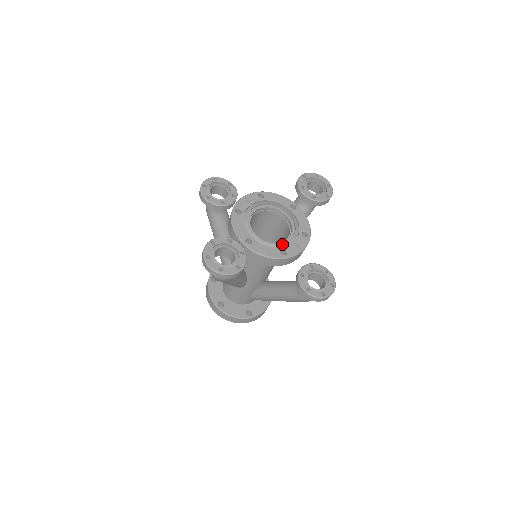
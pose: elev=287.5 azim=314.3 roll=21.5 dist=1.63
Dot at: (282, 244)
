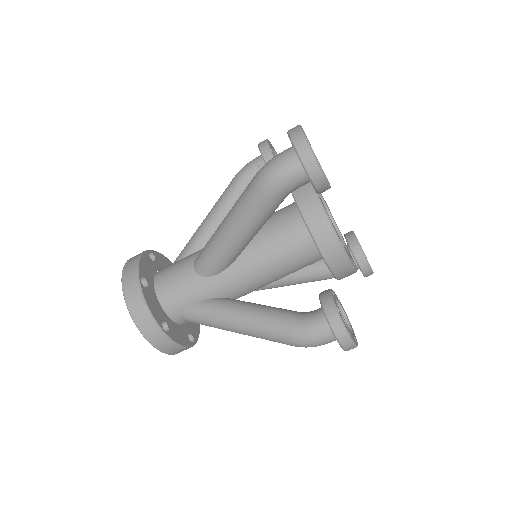
Dot at: occluded
